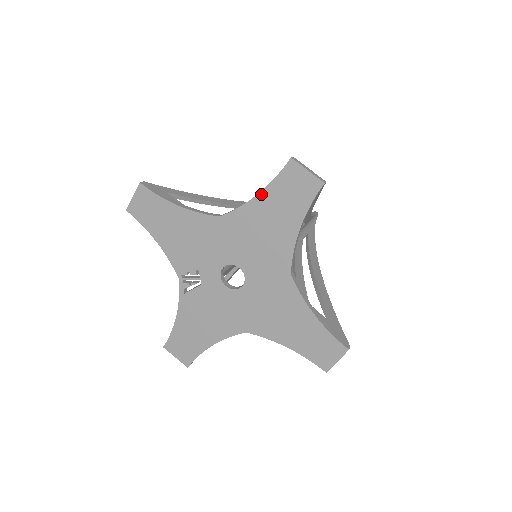
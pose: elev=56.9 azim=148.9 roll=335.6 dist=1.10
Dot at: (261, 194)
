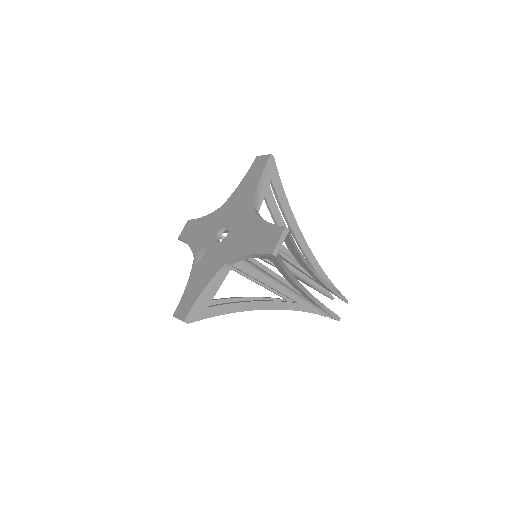
Dot at: (242, 181)
